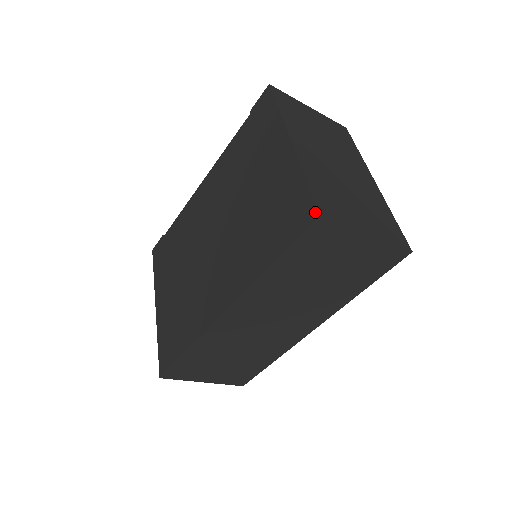
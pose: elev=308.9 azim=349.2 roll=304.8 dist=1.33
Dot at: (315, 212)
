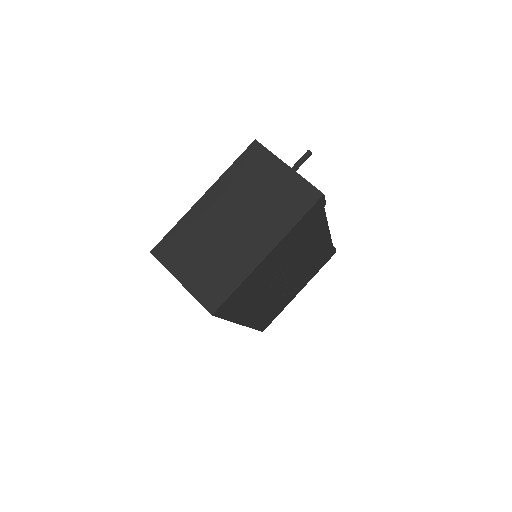
Dot at: (154, 249)
